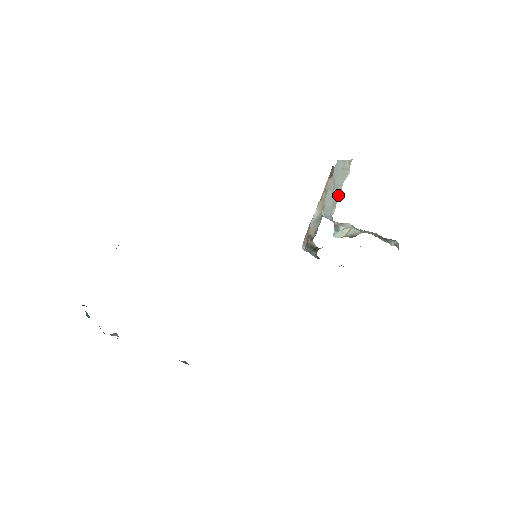
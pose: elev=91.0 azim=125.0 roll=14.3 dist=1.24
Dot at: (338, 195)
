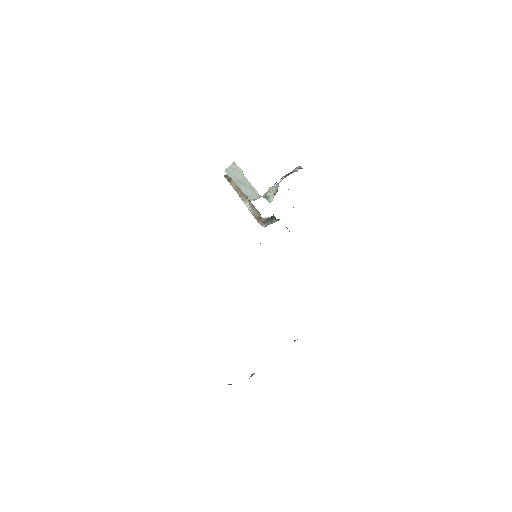
Dot at: (249, 183)
